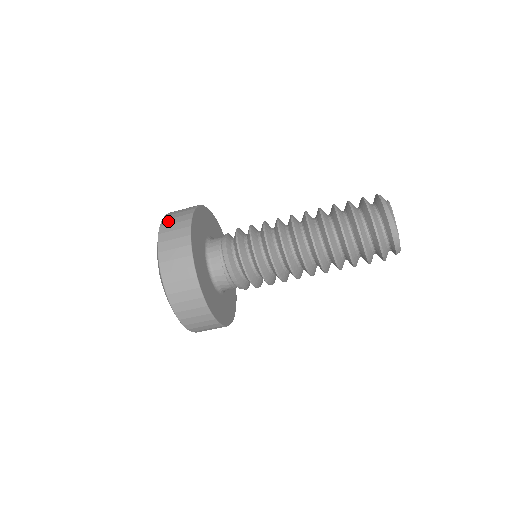
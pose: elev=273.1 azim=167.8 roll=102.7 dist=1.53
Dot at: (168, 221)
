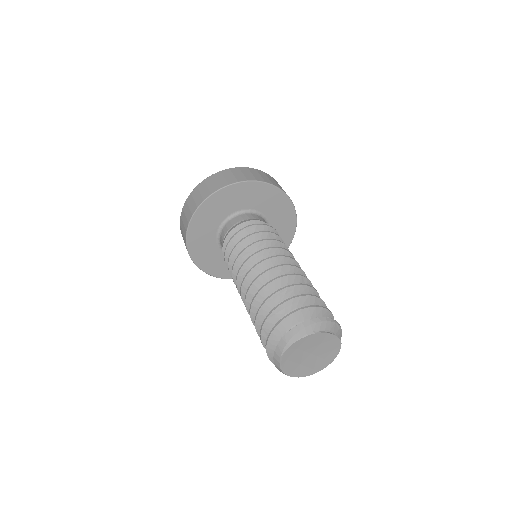
Dot at: (237, 170)
